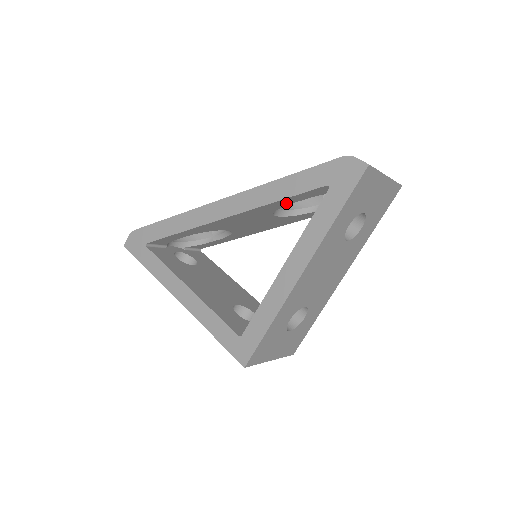
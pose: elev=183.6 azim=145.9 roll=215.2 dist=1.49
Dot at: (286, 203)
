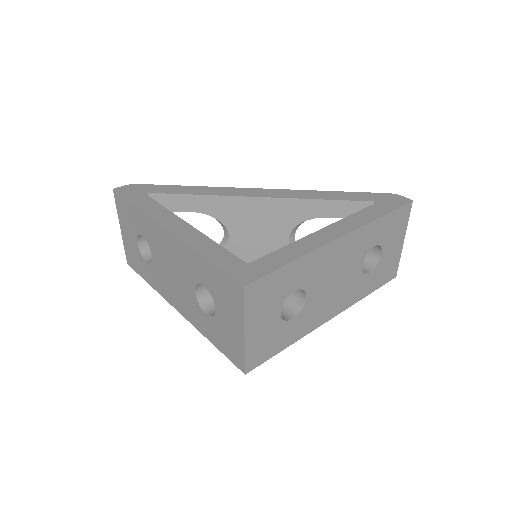
Dot at: (322, 212)
